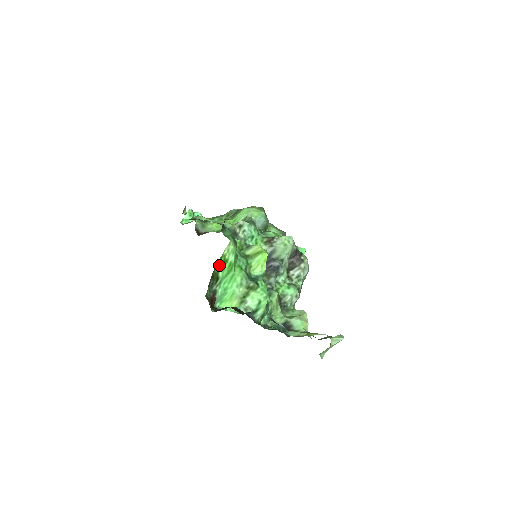
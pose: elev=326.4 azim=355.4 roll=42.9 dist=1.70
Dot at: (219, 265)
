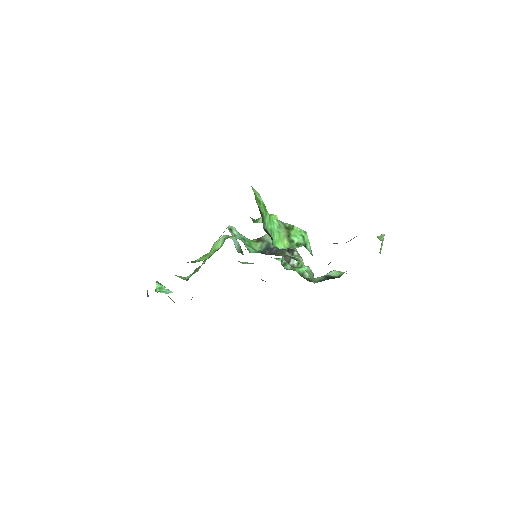
Dot at: (257, 202)
